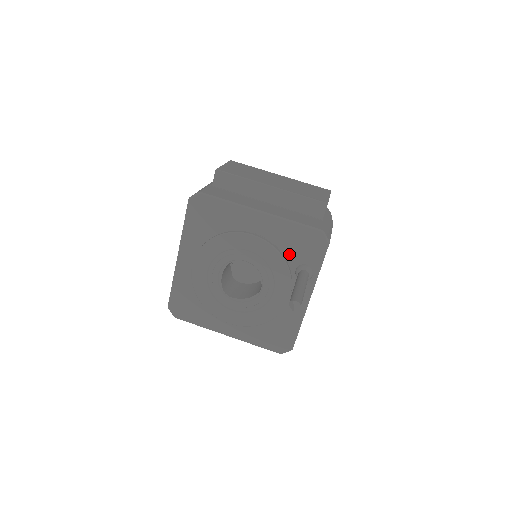
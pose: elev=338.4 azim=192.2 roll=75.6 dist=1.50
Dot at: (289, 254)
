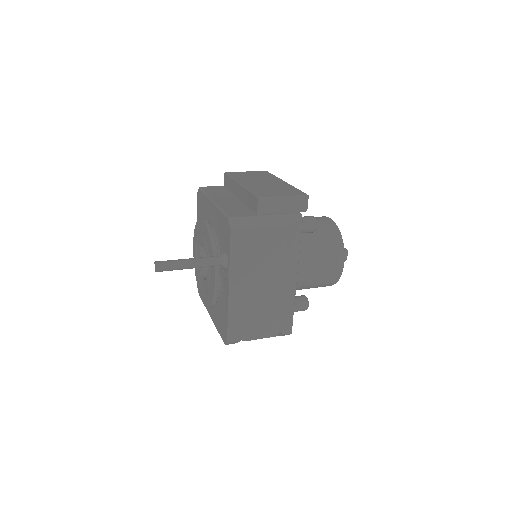
Dot at: (221, 241)
